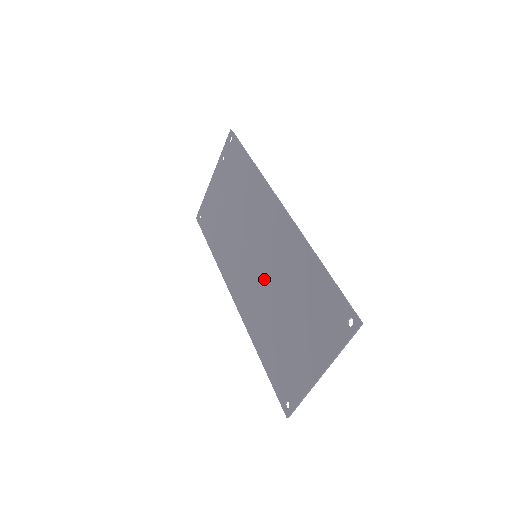
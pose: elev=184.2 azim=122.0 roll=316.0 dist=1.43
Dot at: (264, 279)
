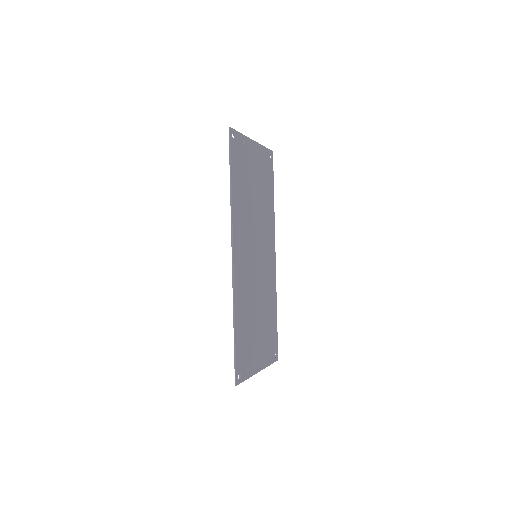
Dot at: (257, 279)
